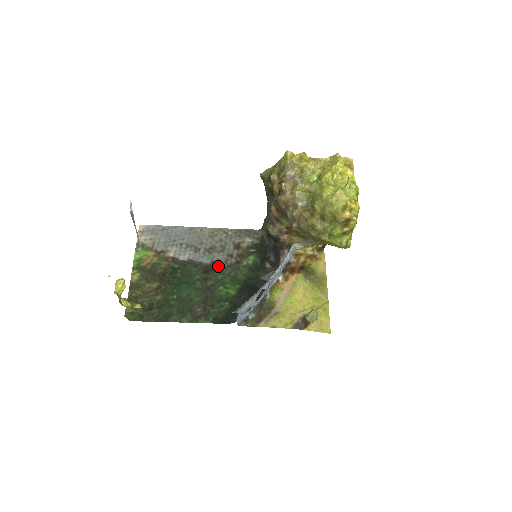
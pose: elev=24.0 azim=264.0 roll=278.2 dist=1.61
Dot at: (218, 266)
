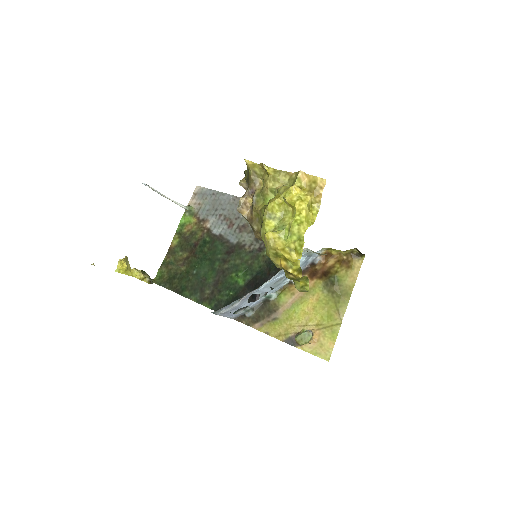
Dot at: (241, 249)
